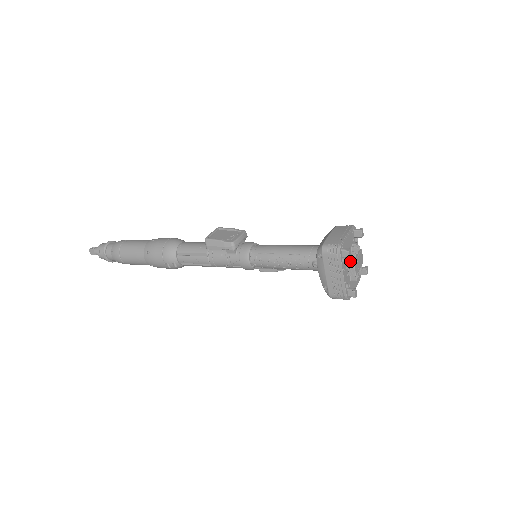
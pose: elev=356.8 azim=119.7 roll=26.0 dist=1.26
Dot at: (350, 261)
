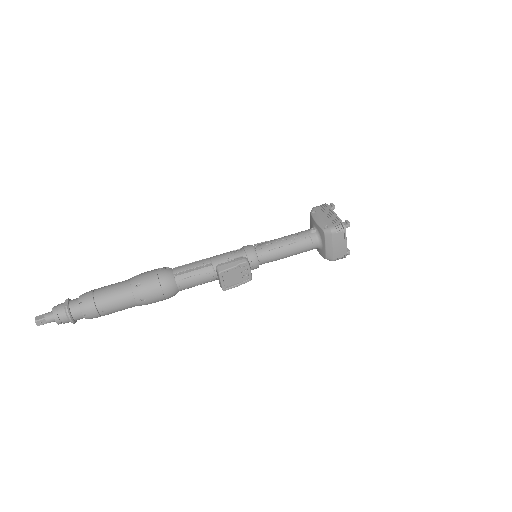
Dot at: occluded
